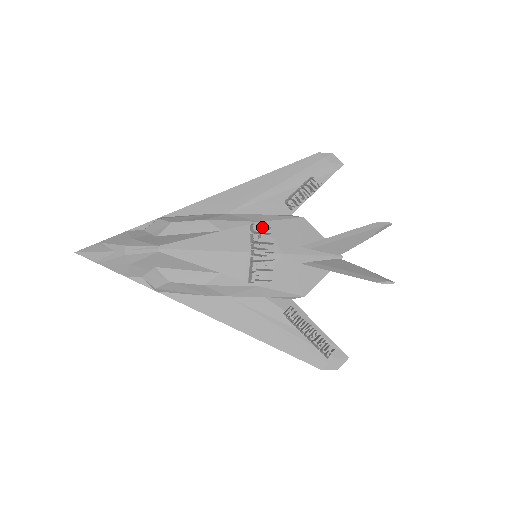
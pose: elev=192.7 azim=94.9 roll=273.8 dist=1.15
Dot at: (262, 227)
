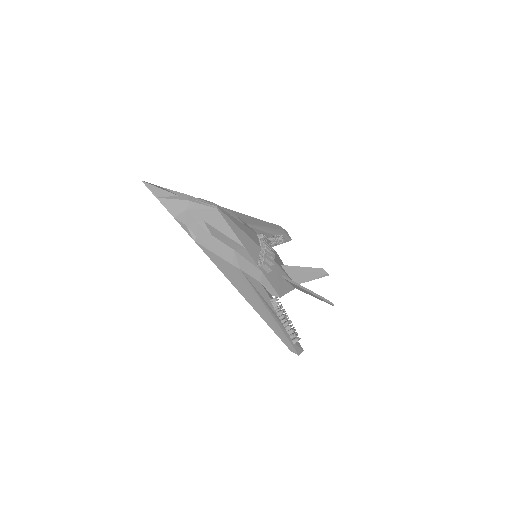
Dot at: occluded
